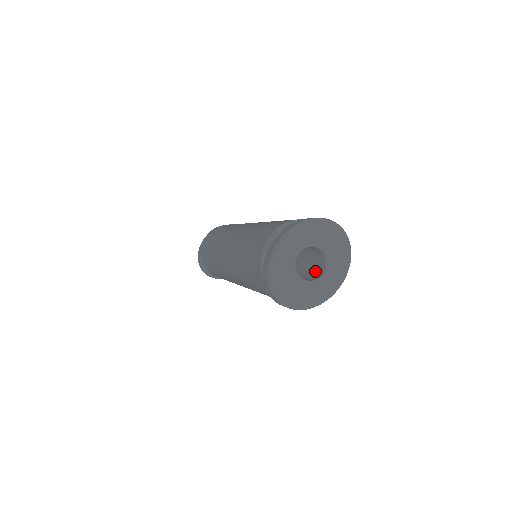
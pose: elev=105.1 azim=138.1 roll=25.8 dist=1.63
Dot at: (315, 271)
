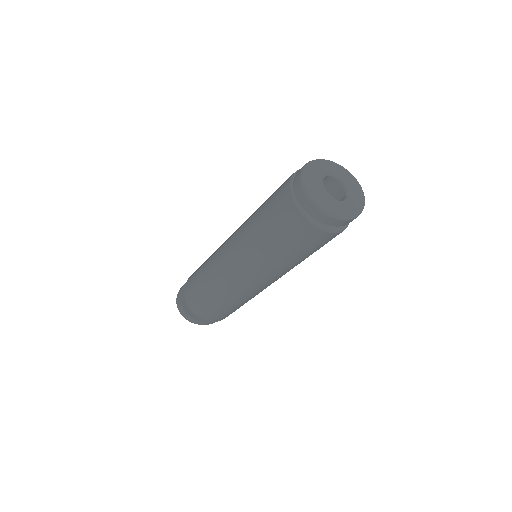
Dot at: occluded
